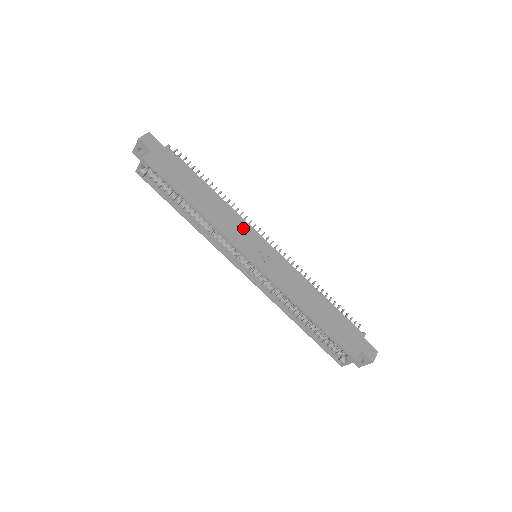
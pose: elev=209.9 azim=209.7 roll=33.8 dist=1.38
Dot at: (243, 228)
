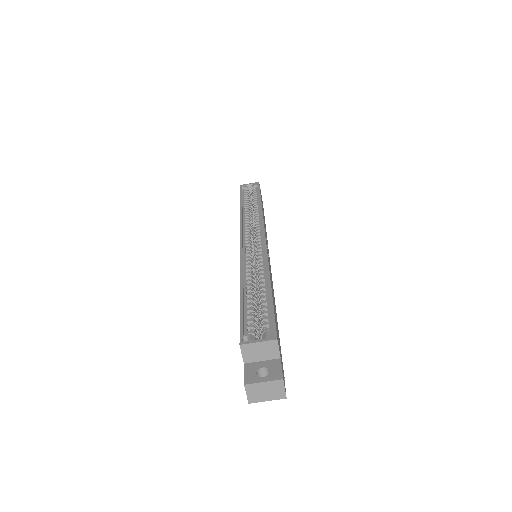
Dot at: occluded
